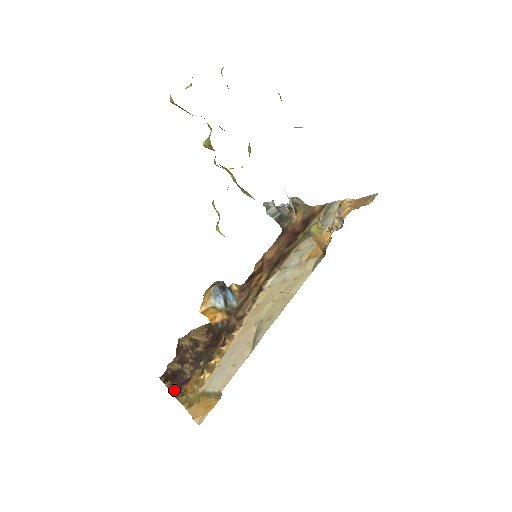
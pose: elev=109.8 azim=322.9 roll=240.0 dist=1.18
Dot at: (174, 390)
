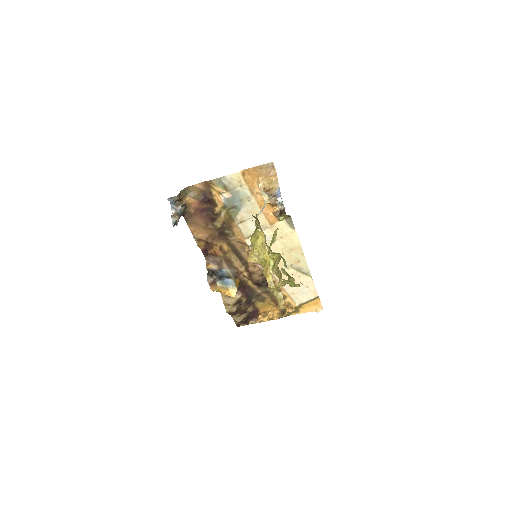
Dot at: (270, 319)
